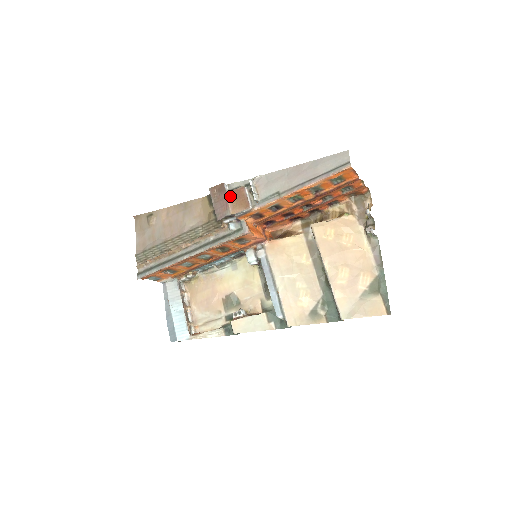
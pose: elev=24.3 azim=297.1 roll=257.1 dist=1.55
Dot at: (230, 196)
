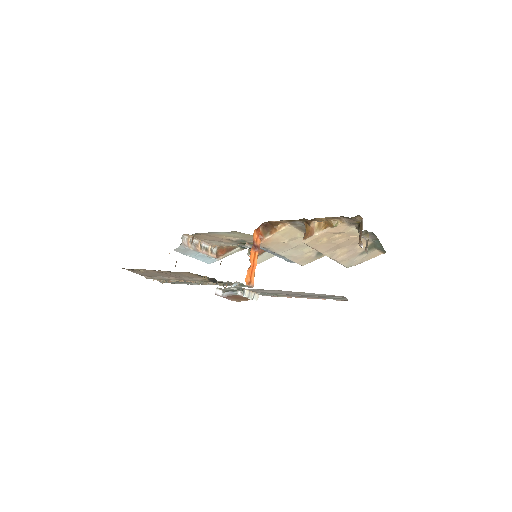
Dot at: (228, 298)
